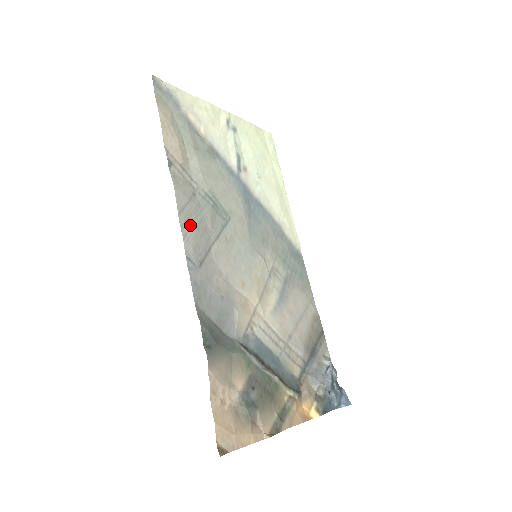
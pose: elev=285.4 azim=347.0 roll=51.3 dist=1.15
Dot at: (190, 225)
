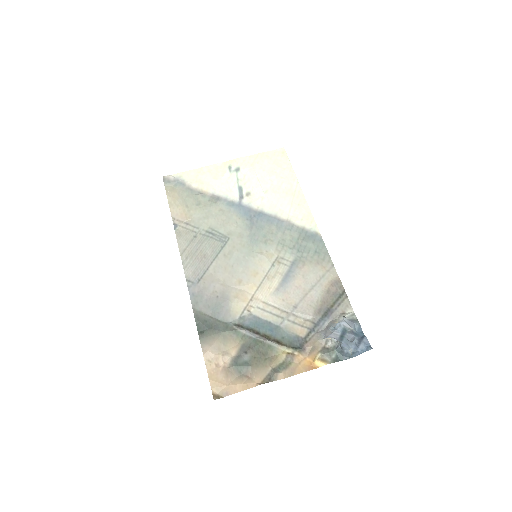
Dot at: (190, 258)
